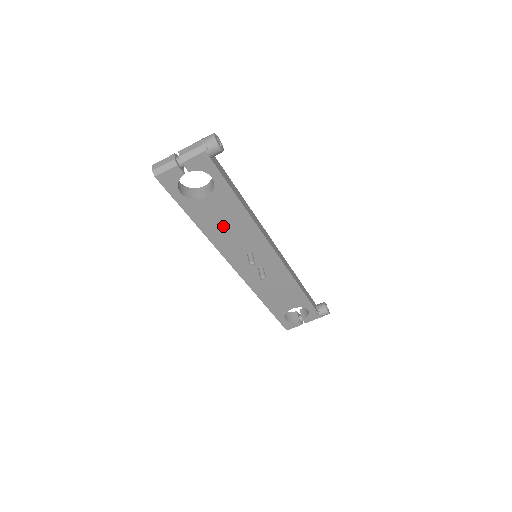
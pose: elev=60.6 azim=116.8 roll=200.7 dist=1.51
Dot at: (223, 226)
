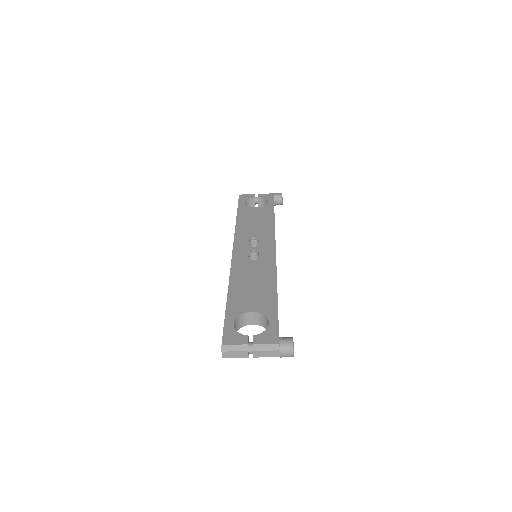
Dot at: occluded
